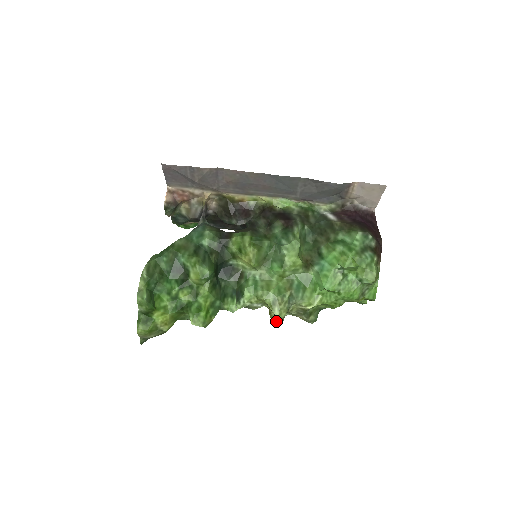
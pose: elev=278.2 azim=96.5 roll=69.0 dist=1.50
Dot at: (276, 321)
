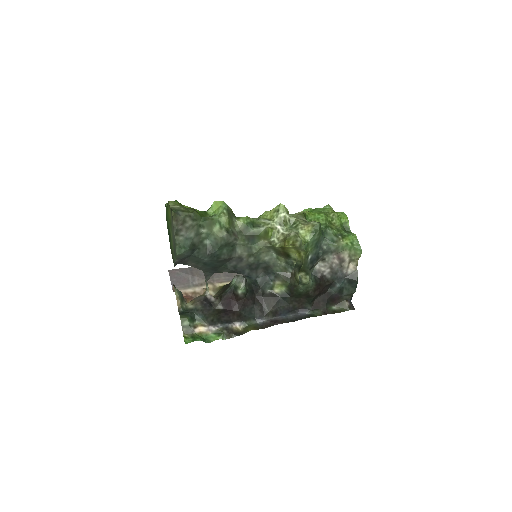
Dot at: (294, 237)
